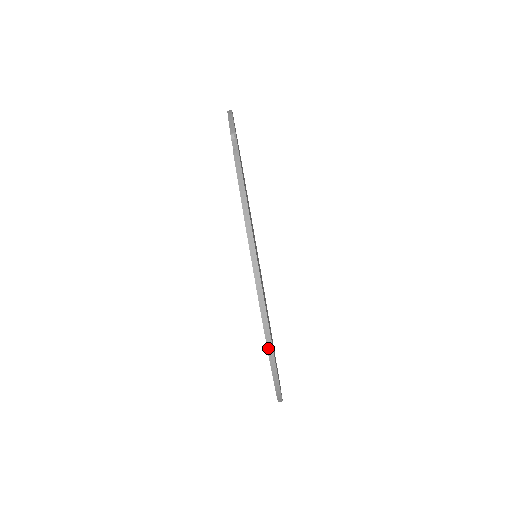
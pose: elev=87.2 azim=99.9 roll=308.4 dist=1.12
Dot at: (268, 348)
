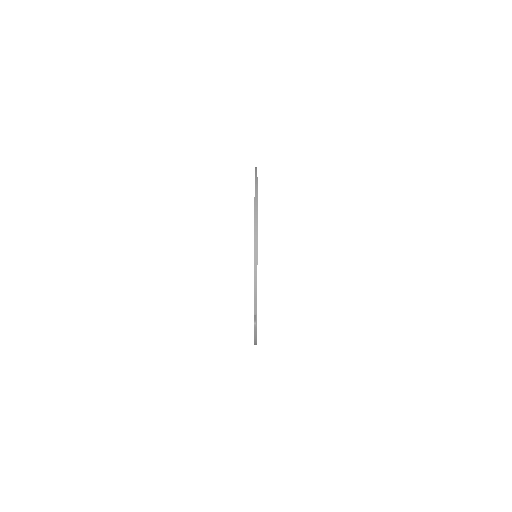
Dot at: occluded
